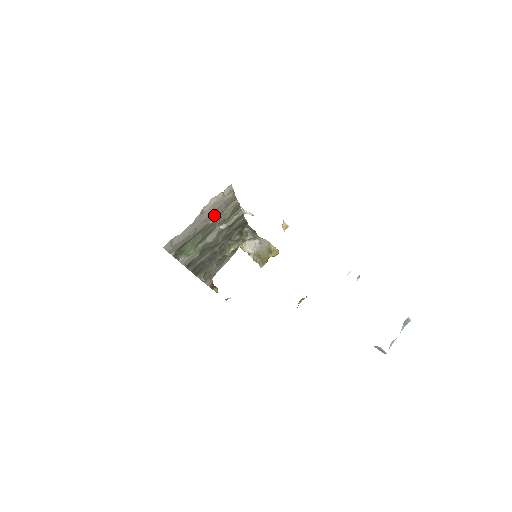
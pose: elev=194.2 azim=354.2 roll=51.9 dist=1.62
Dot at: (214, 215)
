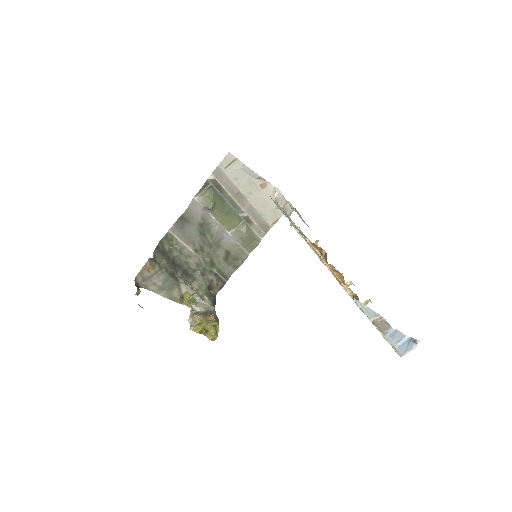
Dot at: (251, 212)
